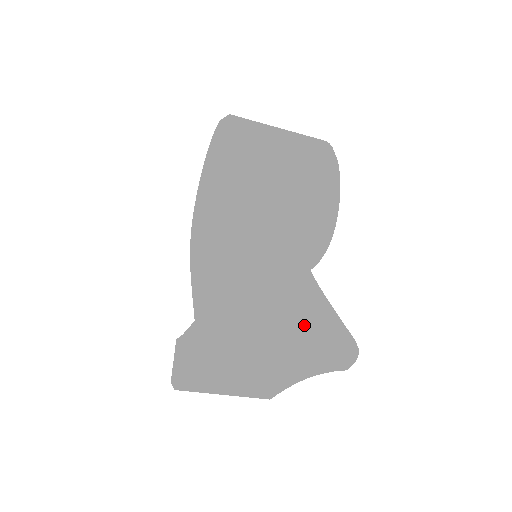
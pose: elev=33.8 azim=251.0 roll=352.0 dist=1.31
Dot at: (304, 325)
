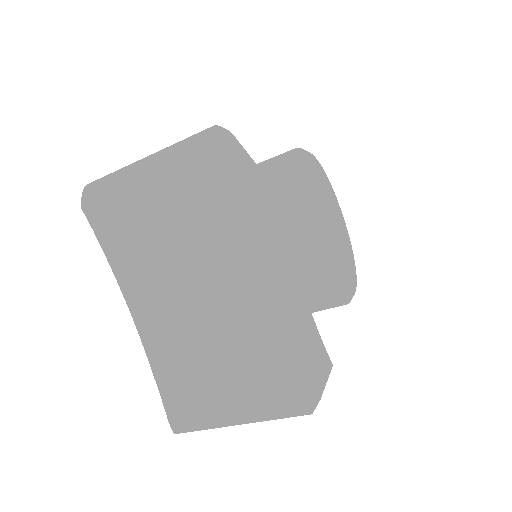
Dot at: occluded
